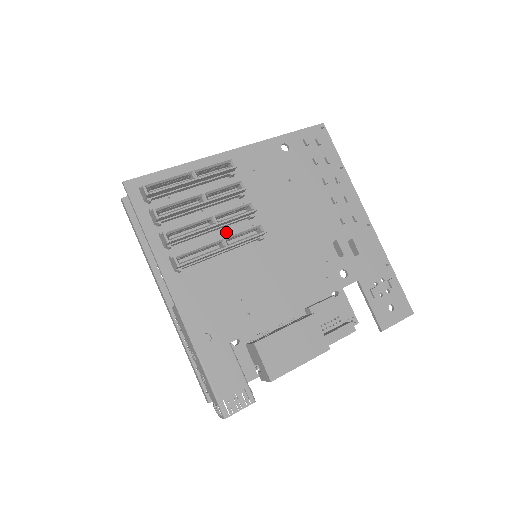
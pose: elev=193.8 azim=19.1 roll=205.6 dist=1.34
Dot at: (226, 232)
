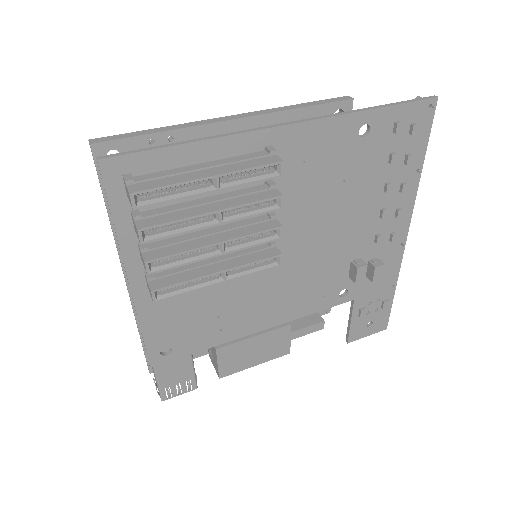
Dot at: occluded
